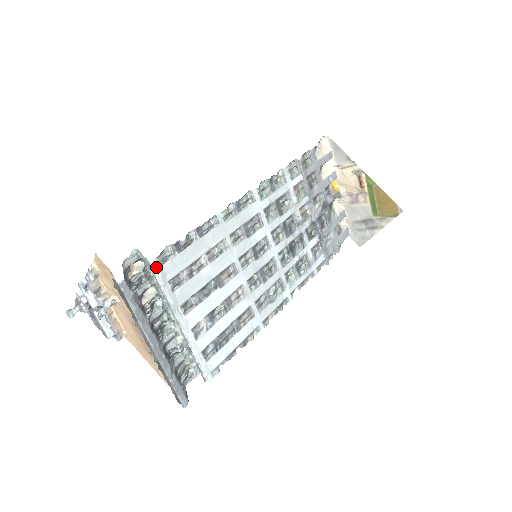
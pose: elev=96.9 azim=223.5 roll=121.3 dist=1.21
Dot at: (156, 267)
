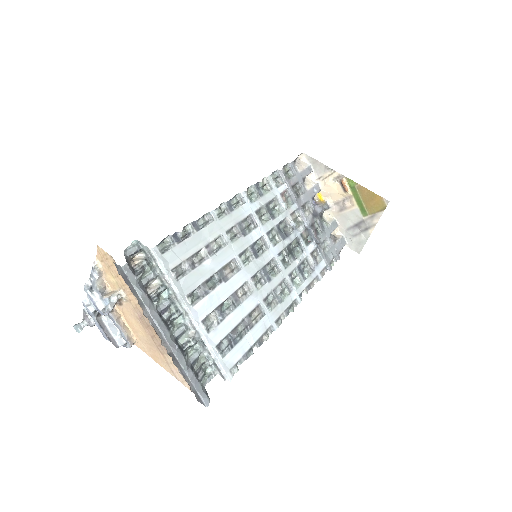
Dot at: (157, 255)
